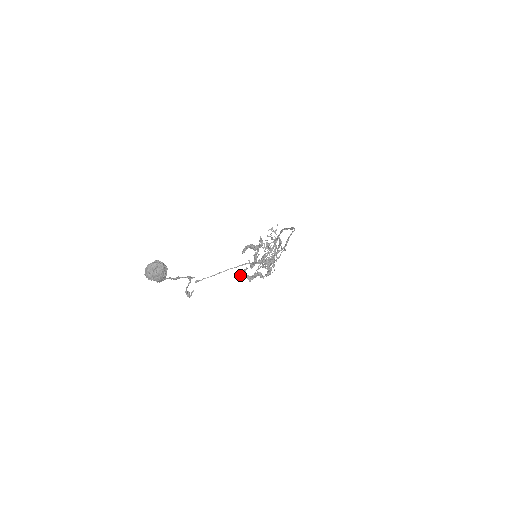
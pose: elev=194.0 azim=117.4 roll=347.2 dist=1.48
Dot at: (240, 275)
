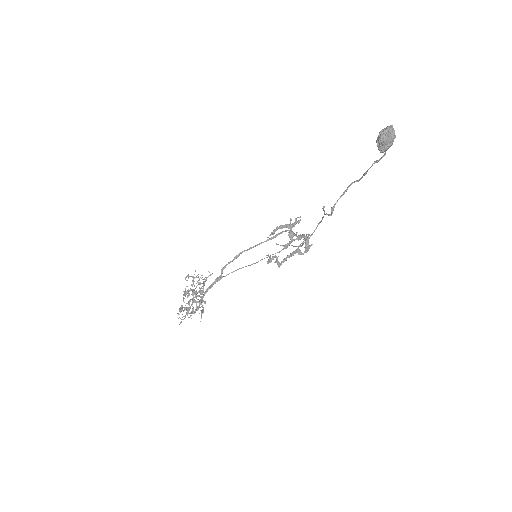
Dot at: (268, 260)
